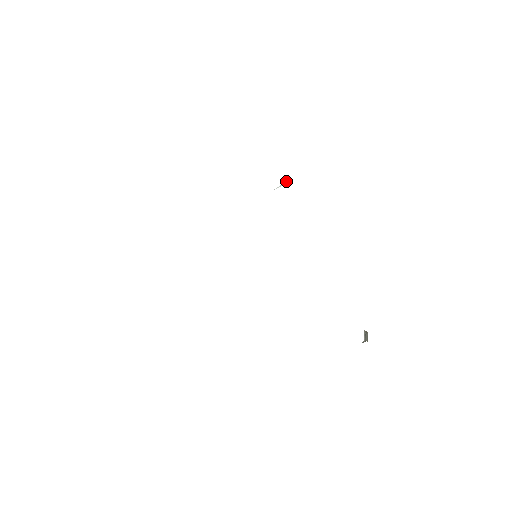
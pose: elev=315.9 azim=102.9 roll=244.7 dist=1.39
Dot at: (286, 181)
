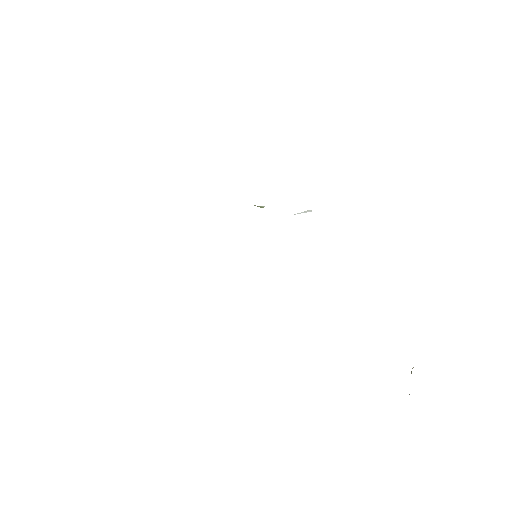
Dot at: (308, 210)
